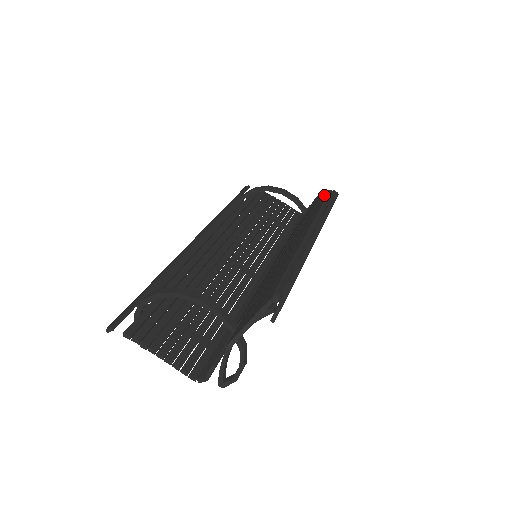
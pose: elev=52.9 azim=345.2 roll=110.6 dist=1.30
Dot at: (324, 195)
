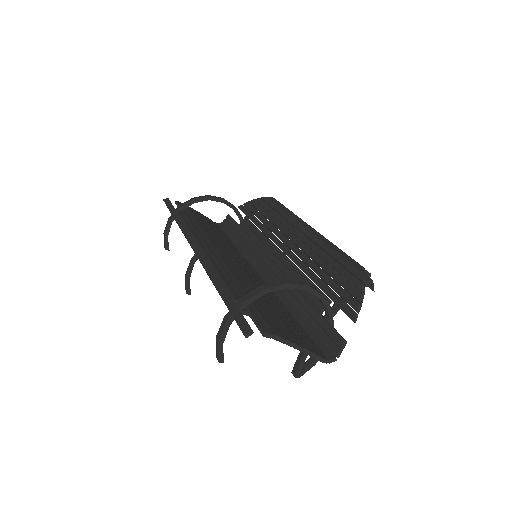
Dot at: (265, 201)
